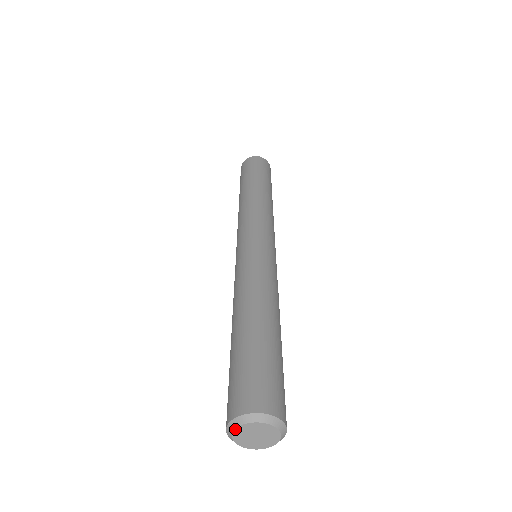
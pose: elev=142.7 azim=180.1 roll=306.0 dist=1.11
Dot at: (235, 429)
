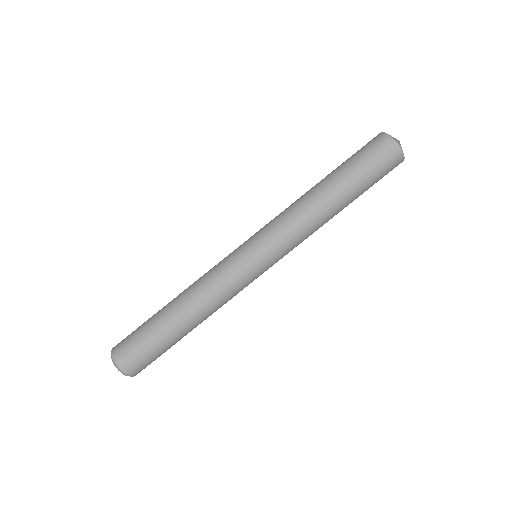
Dot at: (111, 356)
